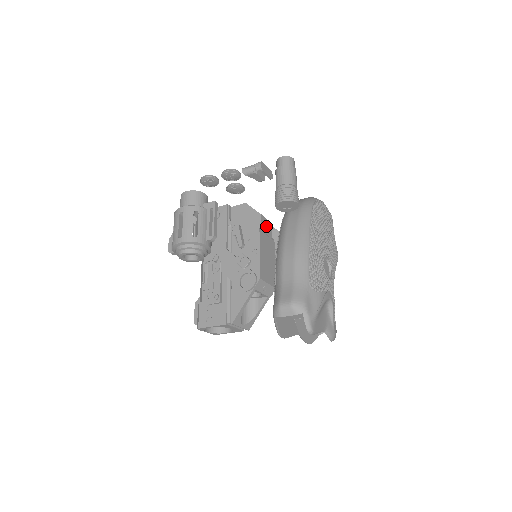
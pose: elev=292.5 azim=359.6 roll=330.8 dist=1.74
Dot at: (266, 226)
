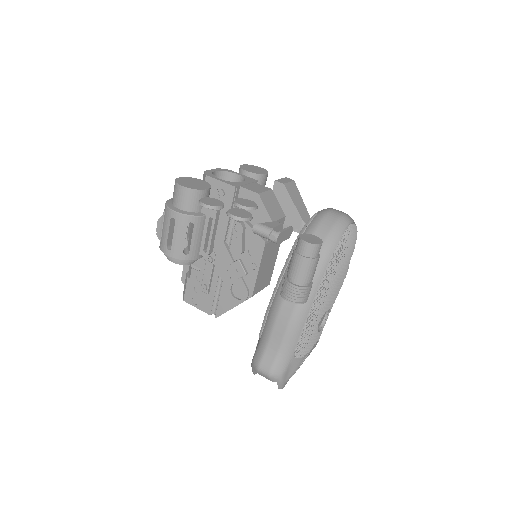
Dot at: occluded
